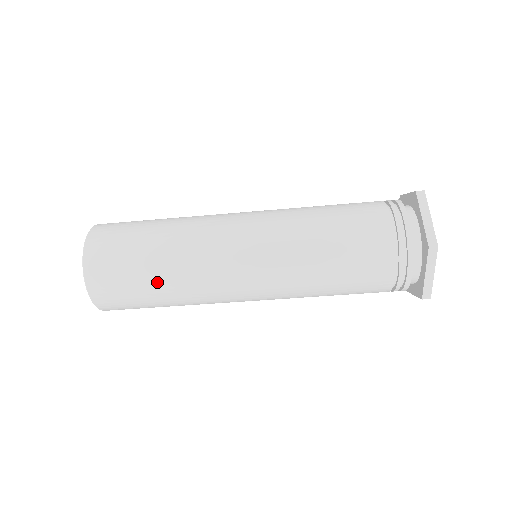
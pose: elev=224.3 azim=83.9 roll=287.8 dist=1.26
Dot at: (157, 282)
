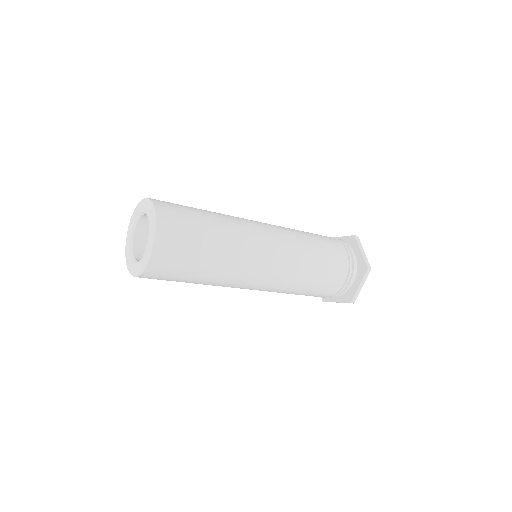
Dot at: (194, 282)
